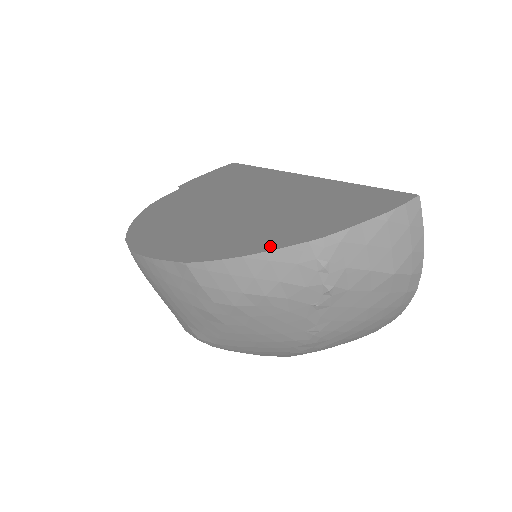
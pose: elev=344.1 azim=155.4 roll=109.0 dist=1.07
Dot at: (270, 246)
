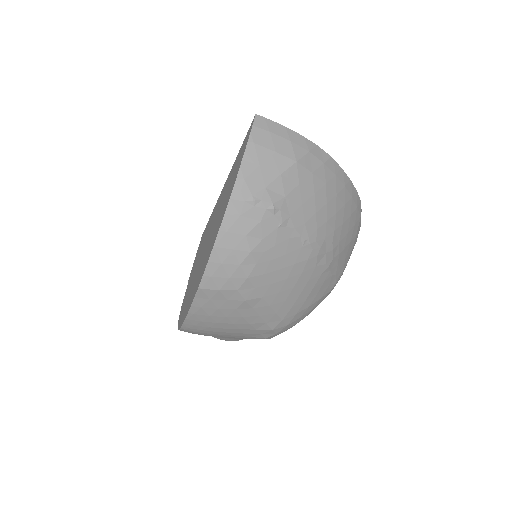
Dot at: (219, 226)
